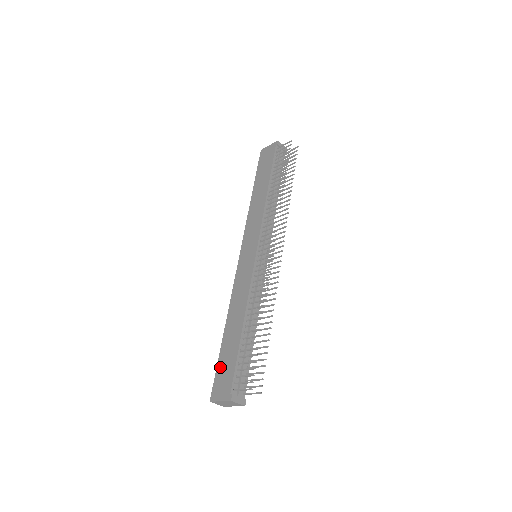
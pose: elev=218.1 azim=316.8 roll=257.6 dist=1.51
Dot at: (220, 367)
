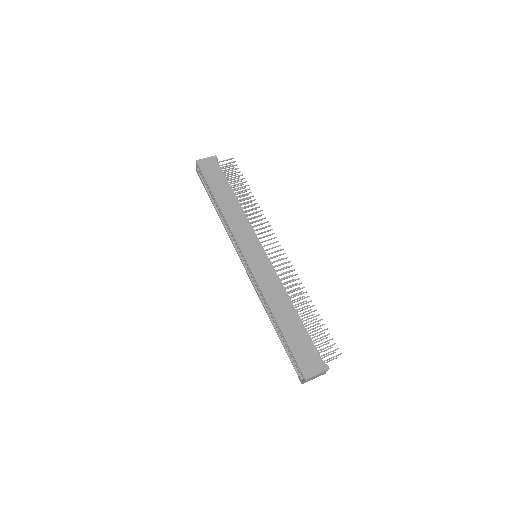
Dot at: (296, 350)
